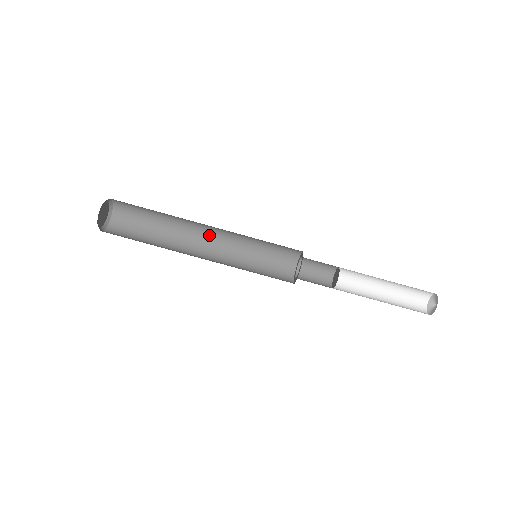
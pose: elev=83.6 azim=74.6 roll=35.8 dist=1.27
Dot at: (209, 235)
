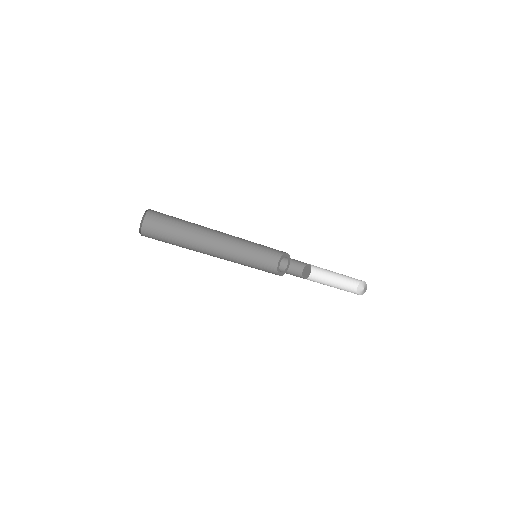
Dot at: occluded
